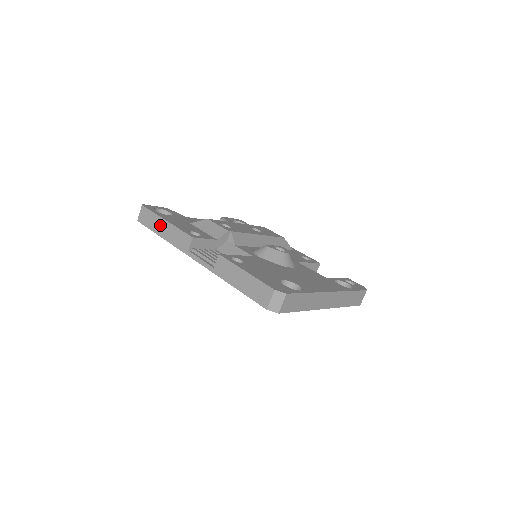
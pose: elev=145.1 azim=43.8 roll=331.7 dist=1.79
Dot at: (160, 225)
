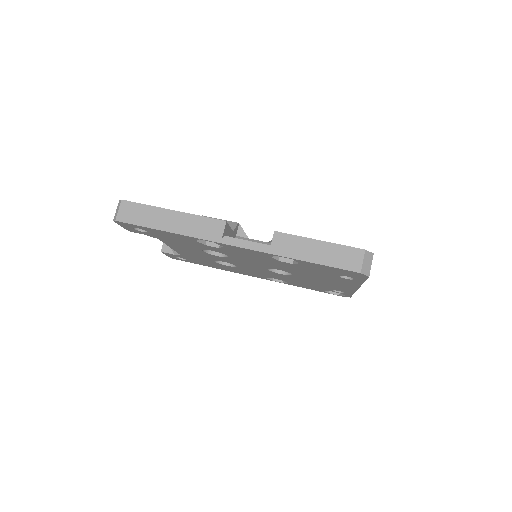
Dot at: (163, 217)
